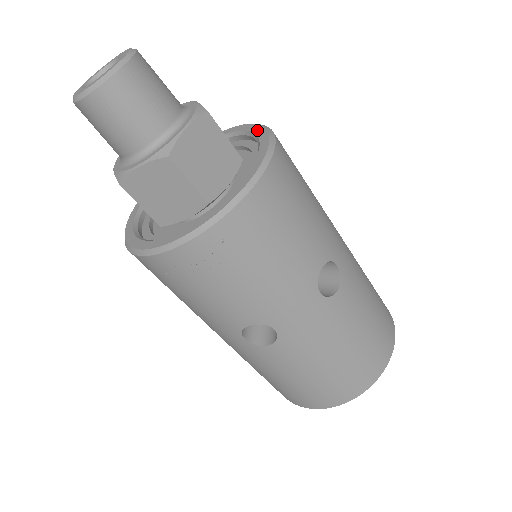
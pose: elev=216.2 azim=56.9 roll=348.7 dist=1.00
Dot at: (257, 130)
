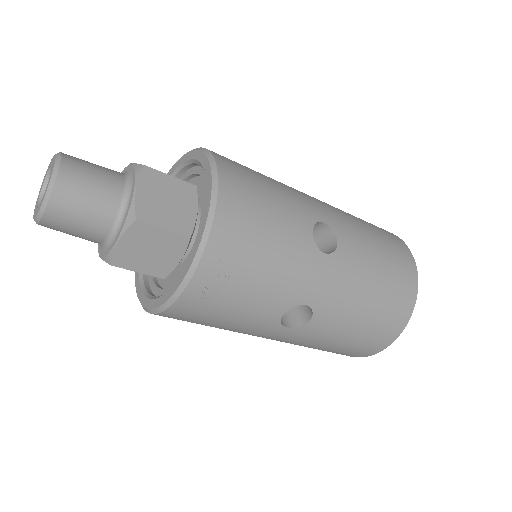
Dot at: (193, 155)
